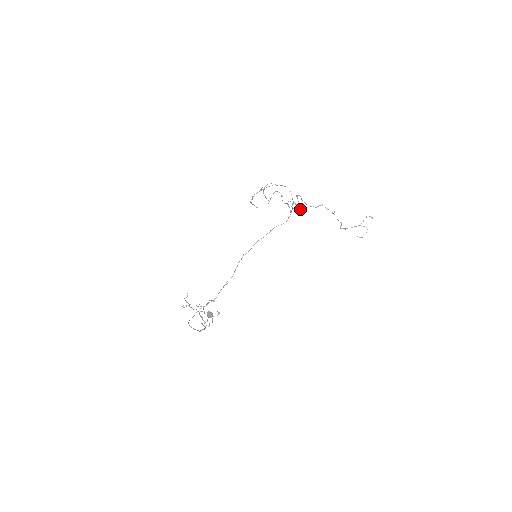
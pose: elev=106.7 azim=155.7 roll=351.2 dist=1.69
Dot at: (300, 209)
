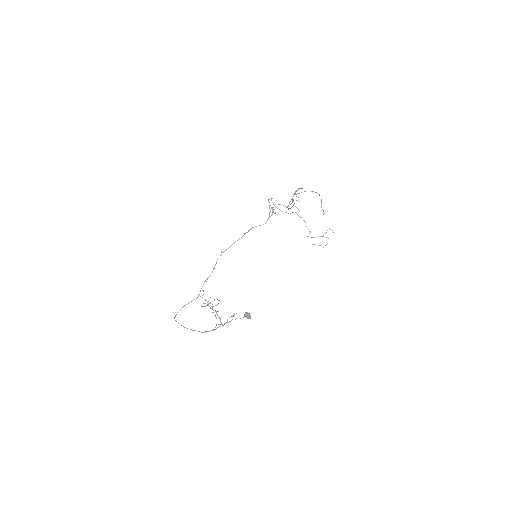
Dot at: (275, 213)
